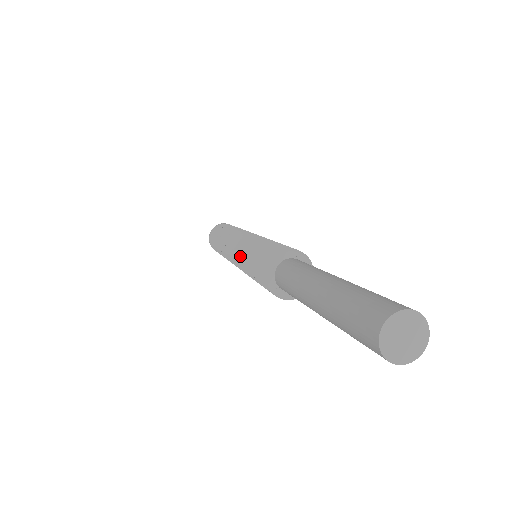
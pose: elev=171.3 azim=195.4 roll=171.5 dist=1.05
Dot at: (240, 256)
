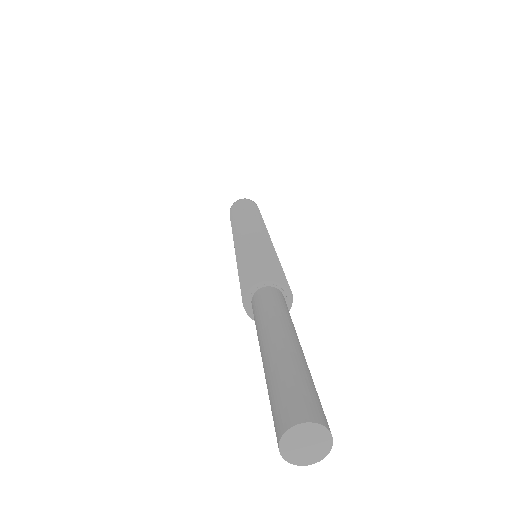
Dot at: occluded
